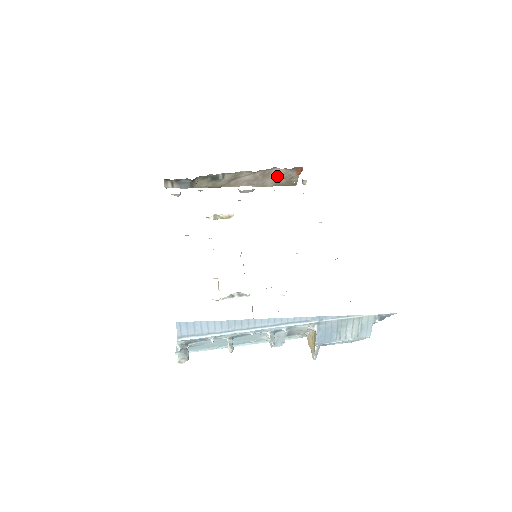
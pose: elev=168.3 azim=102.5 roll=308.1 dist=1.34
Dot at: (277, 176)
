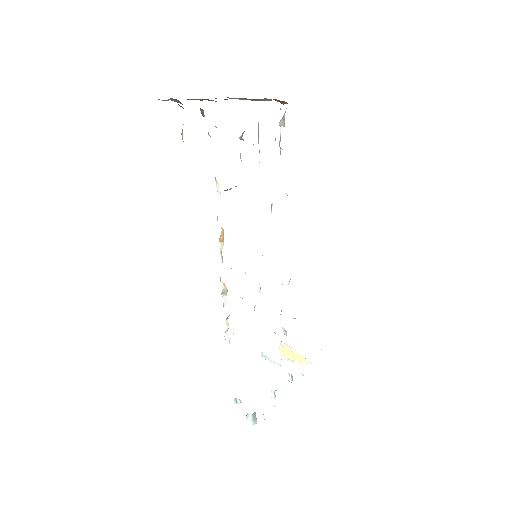
Dot at: (260, 100)
